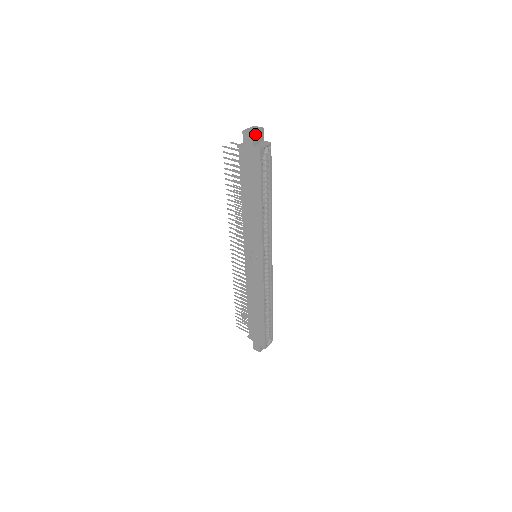
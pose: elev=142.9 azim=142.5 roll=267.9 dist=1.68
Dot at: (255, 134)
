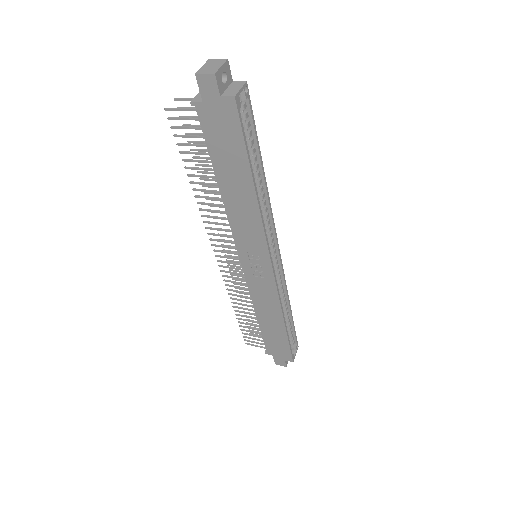
Dot at: (218, 73)
